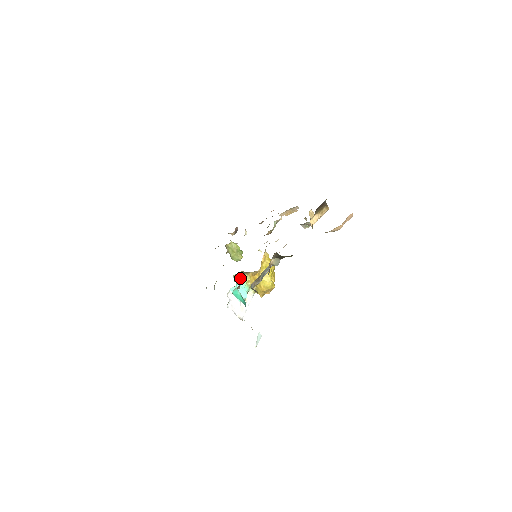
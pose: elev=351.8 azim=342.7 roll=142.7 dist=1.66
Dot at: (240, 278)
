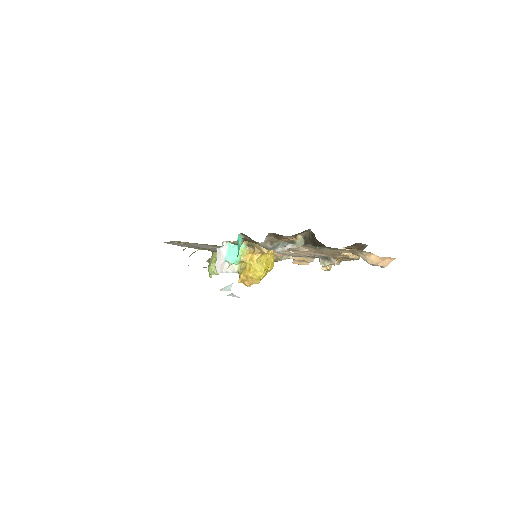
Dot at: (241, 245)
